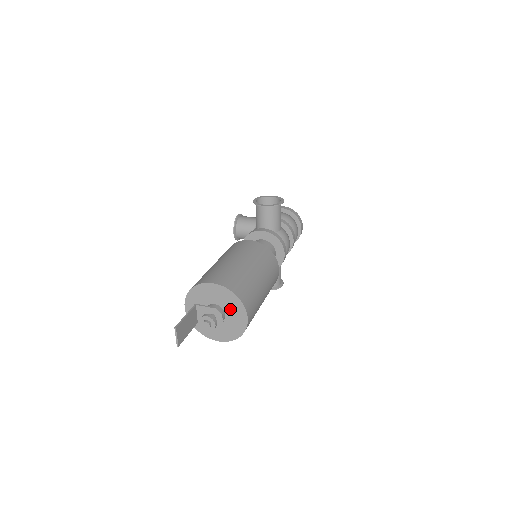
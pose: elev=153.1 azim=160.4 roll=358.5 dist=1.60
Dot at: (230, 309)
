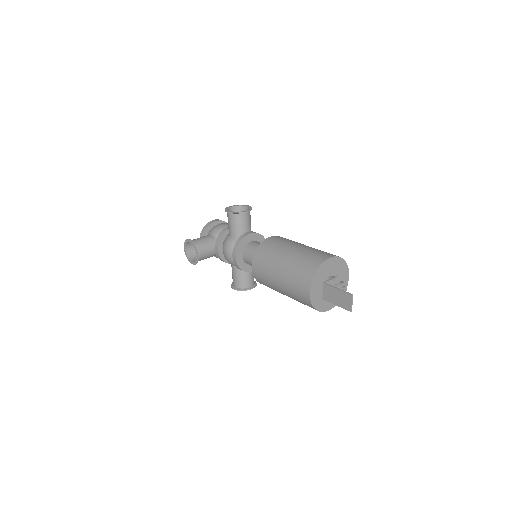
Dot at: (339, 274)
